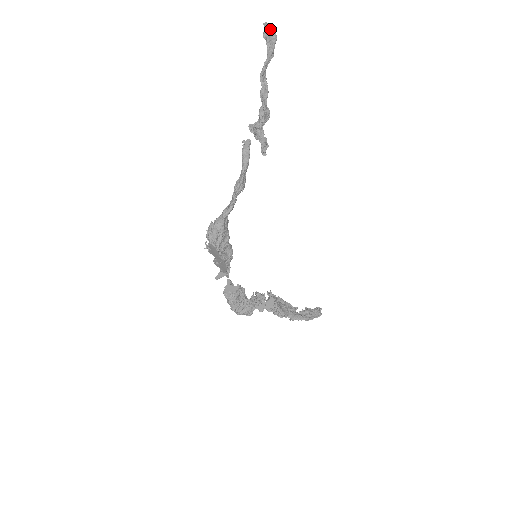
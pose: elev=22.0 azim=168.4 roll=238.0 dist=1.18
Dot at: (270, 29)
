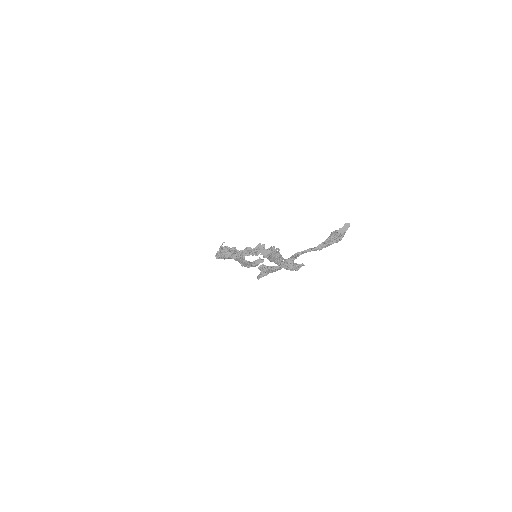
Dot at: (341, 234)
